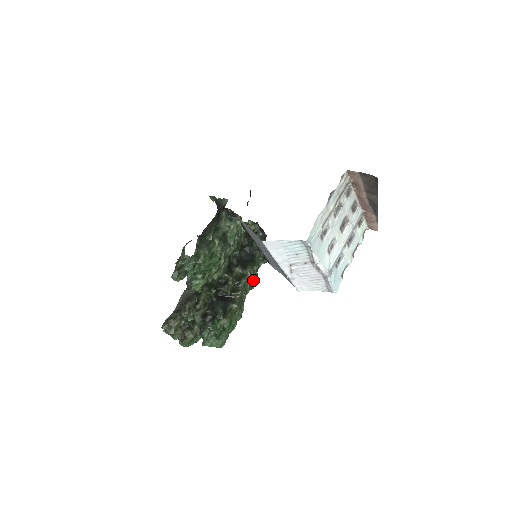
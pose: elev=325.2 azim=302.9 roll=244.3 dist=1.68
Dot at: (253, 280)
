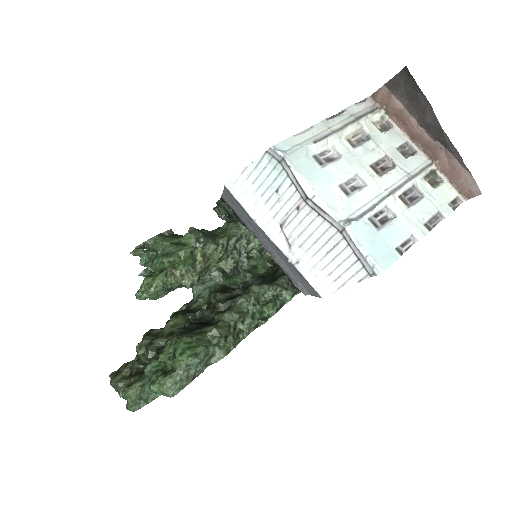
Dot at: (267, 313)
